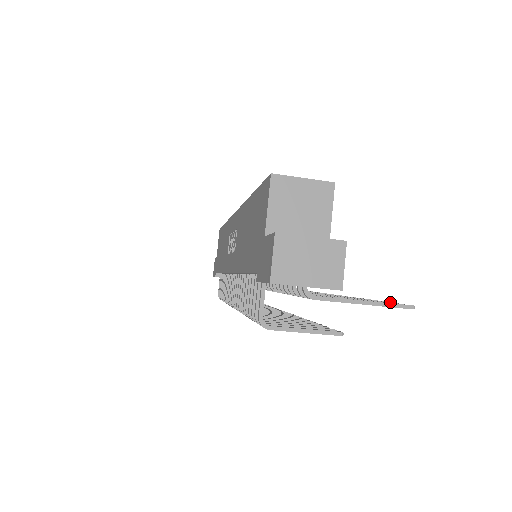
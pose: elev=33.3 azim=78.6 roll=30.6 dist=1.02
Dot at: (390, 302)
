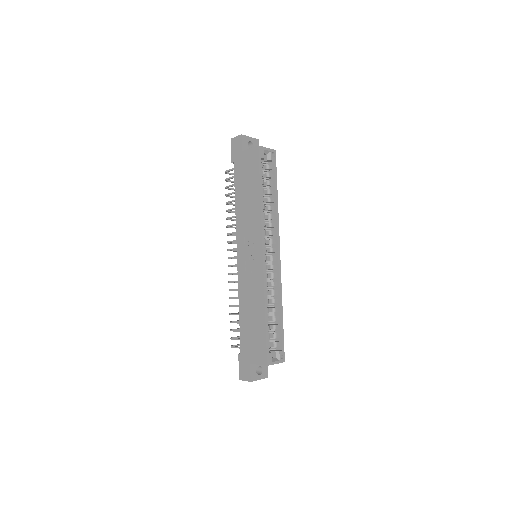
Dot at: occluded
